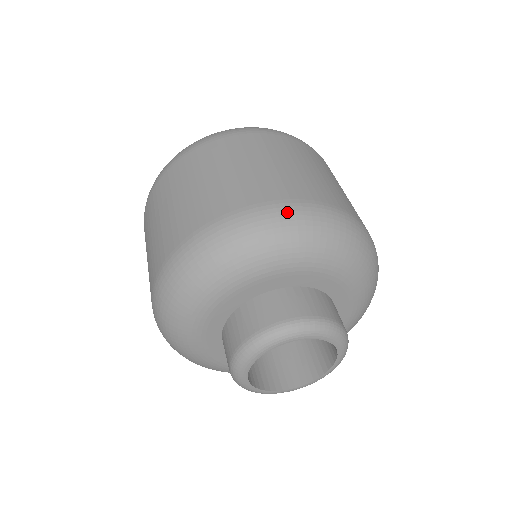
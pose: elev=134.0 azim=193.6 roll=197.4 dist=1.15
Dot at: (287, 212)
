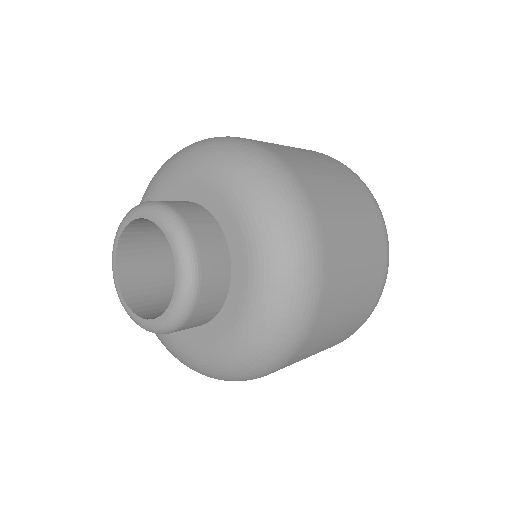
Dot at: (221, 137)
